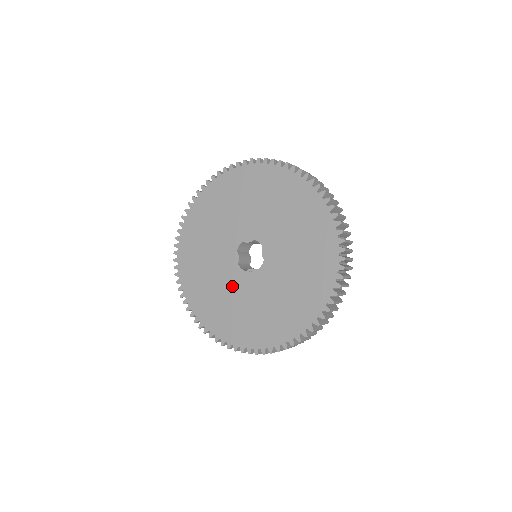
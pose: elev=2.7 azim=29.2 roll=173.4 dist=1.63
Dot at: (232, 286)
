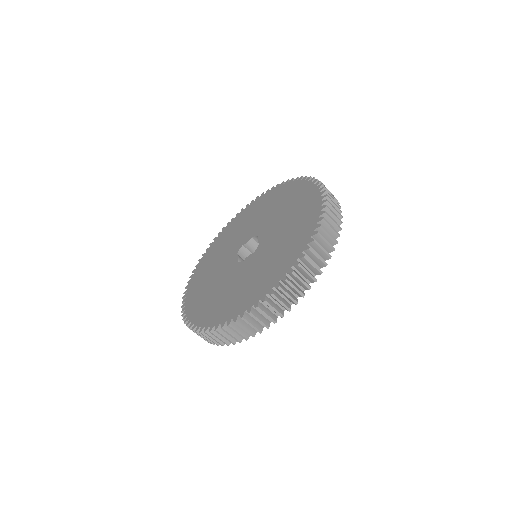
Dot at: (231, 278)
